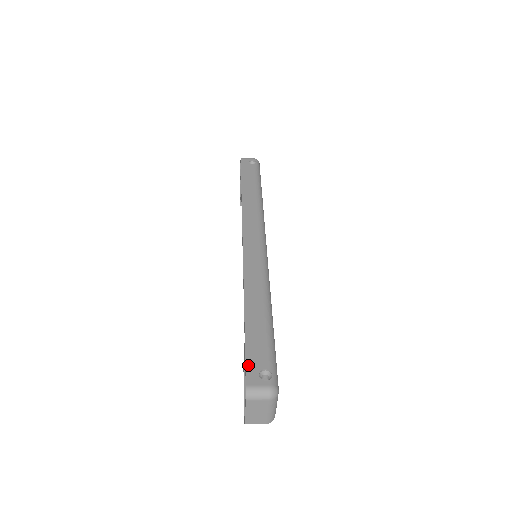
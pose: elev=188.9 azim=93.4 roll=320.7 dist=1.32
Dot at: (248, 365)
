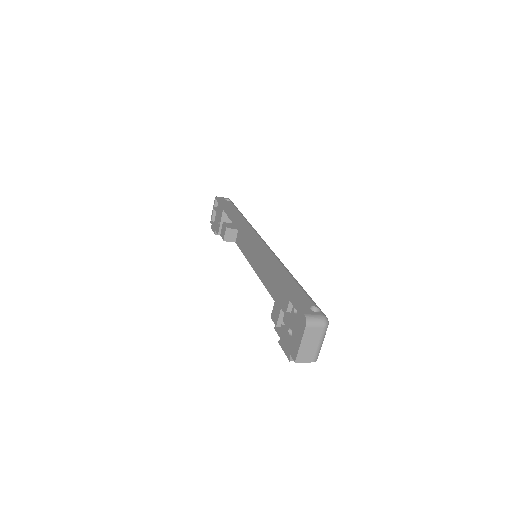
Dot at: (298, 303)
